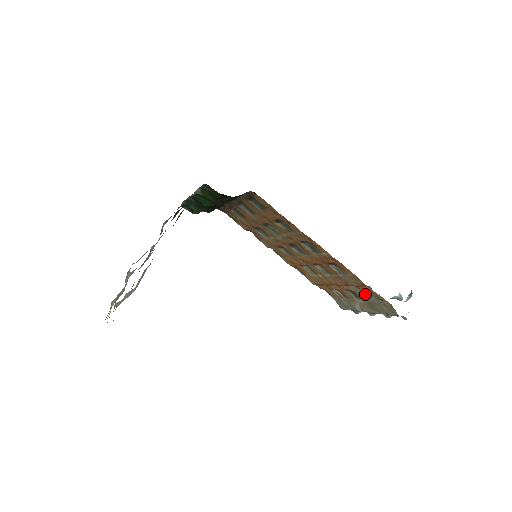
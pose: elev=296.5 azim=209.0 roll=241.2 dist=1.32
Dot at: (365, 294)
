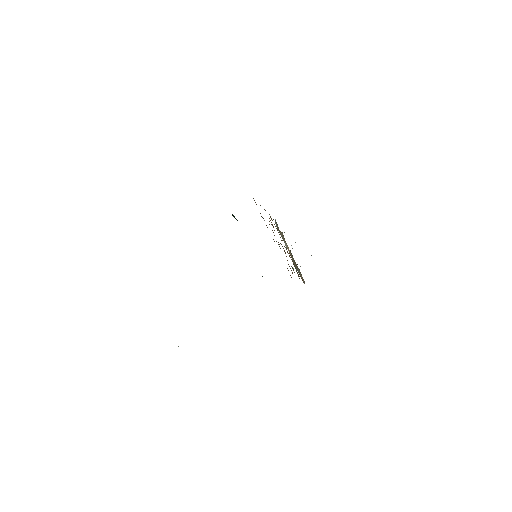
Dot at: (297, 267)
